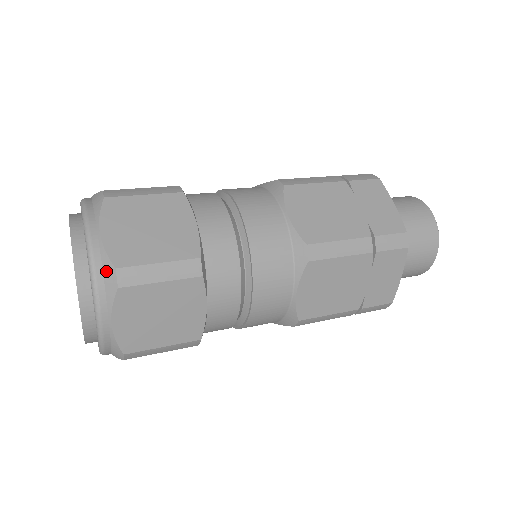
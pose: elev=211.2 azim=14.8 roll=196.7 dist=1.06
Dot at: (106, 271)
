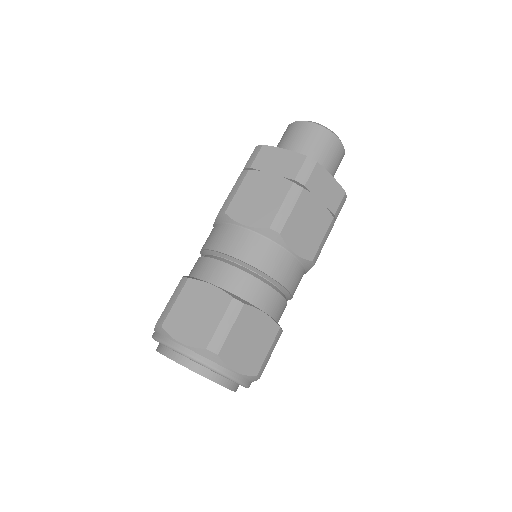
Dot at: (204, 355)
